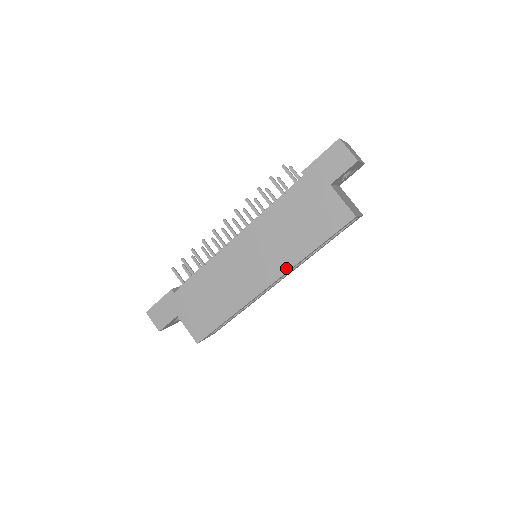
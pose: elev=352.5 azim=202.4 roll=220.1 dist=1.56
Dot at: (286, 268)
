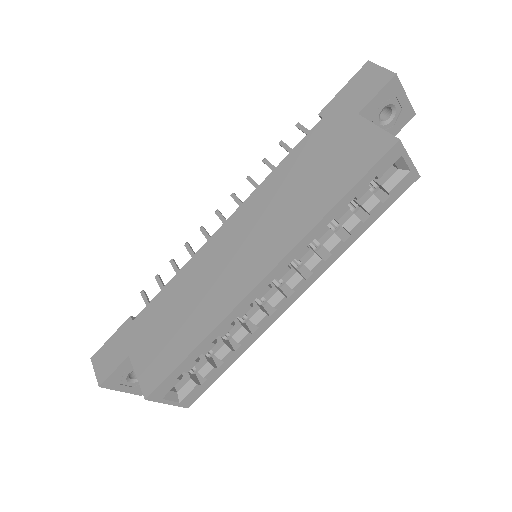
Dot at: (292, 243)
